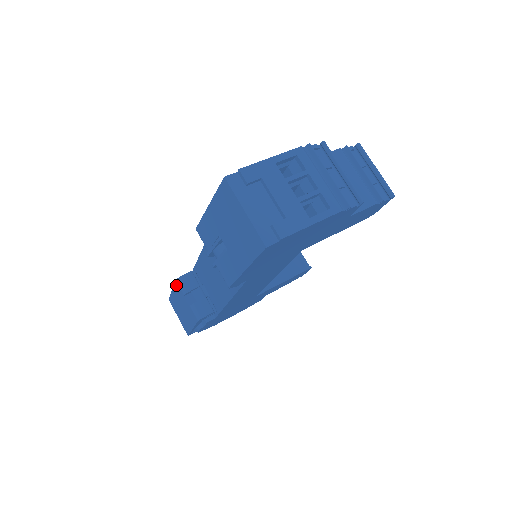
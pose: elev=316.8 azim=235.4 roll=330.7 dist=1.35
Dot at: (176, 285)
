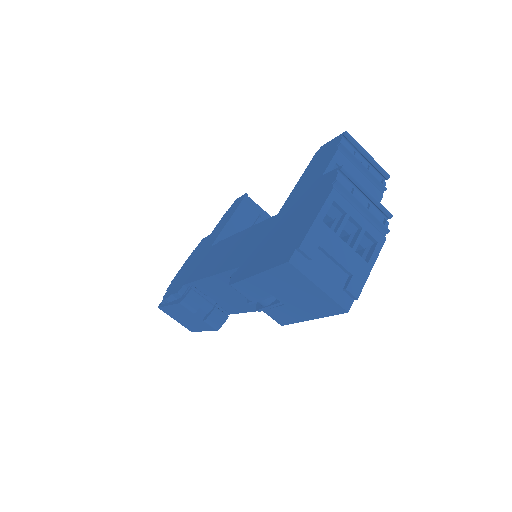
Dot at: (179, 306)
